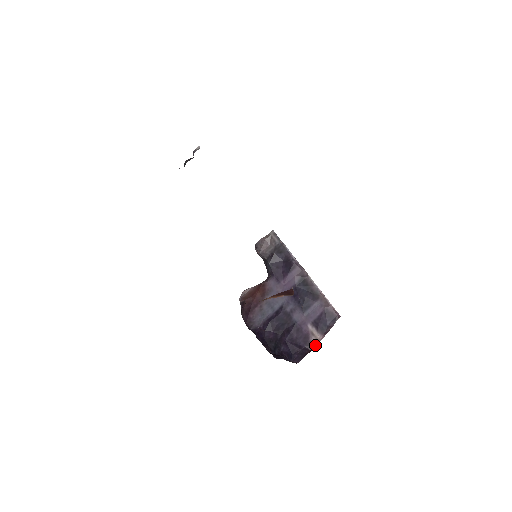
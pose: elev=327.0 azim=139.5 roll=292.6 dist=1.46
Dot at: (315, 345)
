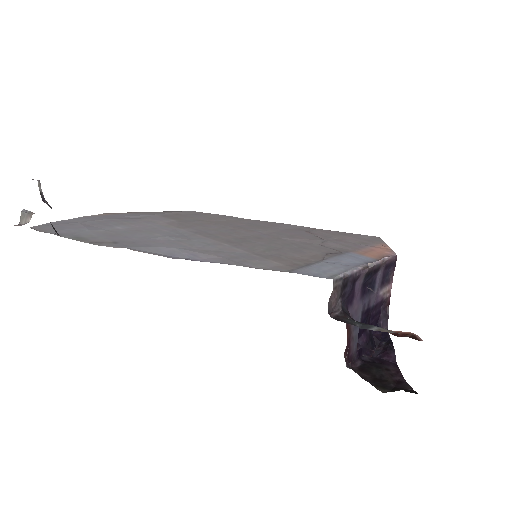
Dot at: (388, 298)
